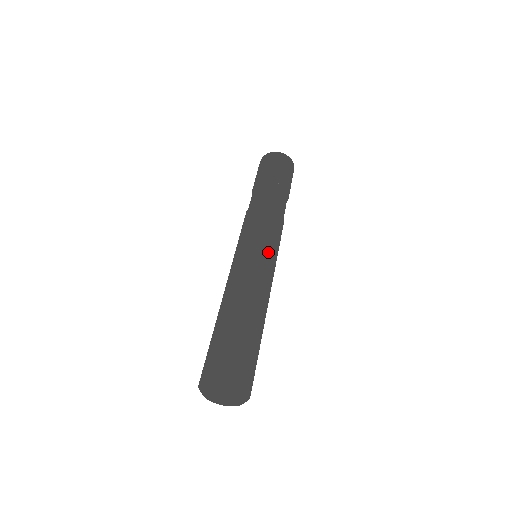
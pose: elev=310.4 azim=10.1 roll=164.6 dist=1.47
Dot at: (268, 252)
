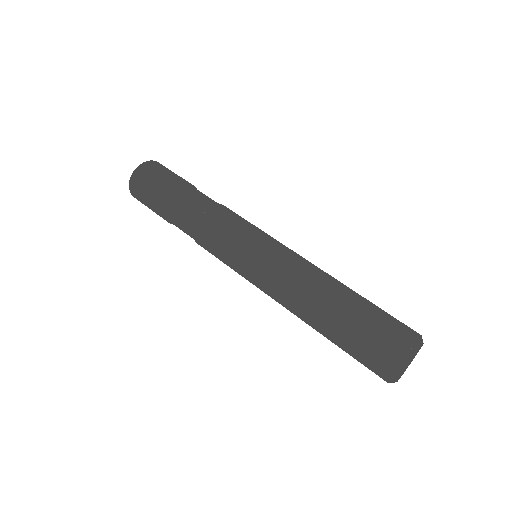
Dot at: occluded
